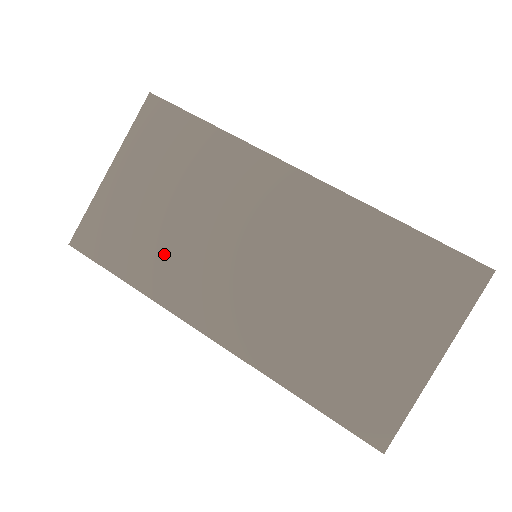
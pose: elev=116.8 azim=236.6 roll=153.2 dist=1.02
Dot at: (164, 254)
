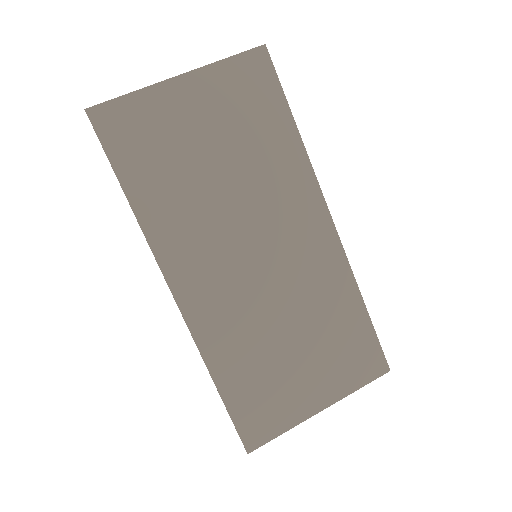
Dot at: (181, 196)
